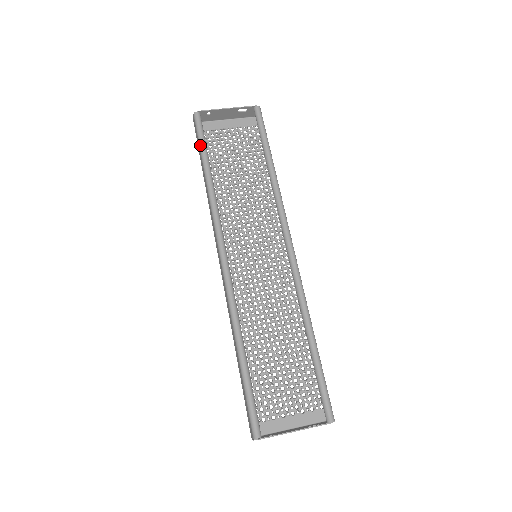
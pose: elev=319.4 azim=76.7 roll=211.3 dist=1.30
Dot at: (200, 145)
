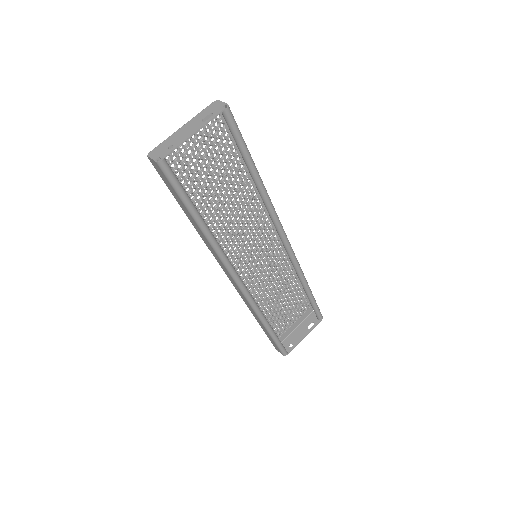
Dot at: (182, 200)
